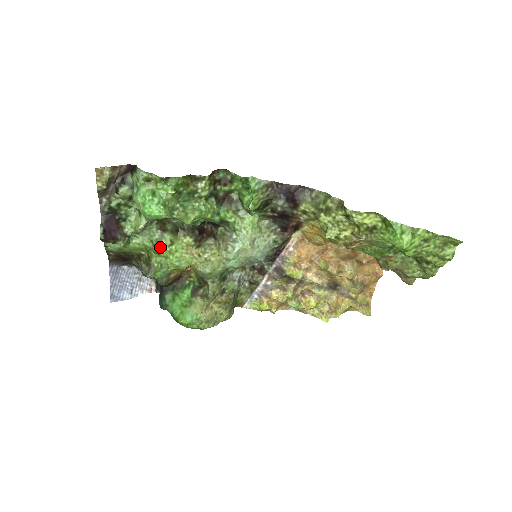
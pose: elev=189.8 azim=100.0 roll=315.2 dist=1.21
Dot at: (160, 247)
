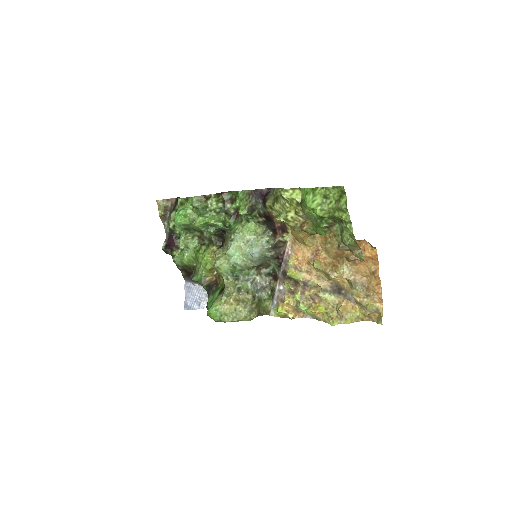
Dot at: (198, 255)
